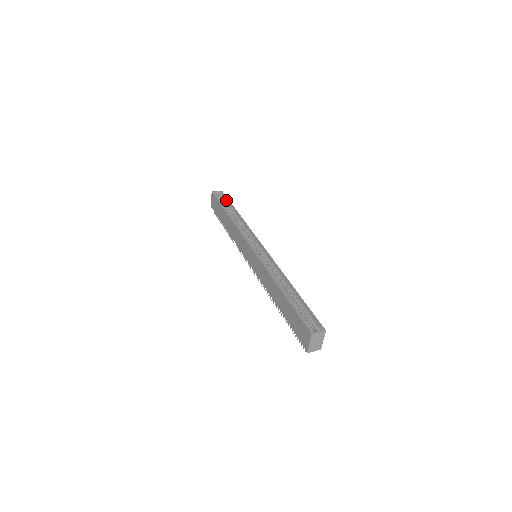
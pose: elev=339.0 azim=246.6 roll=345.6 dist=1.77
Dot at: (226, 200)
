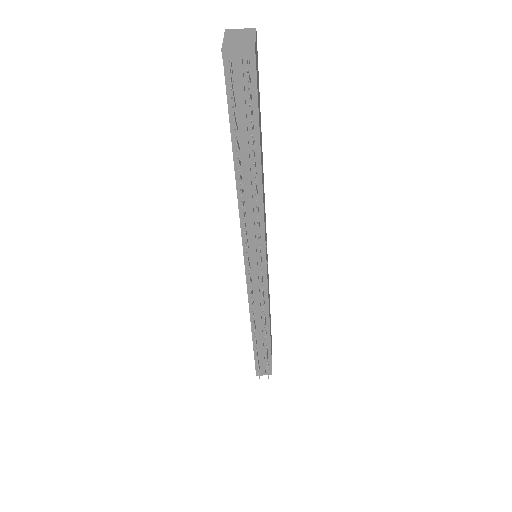
Dot at: occluded
